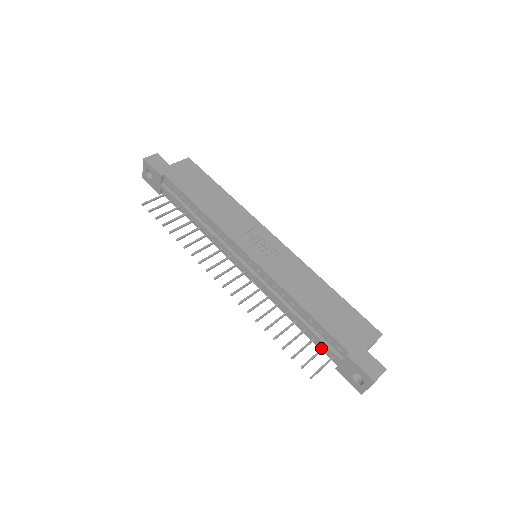
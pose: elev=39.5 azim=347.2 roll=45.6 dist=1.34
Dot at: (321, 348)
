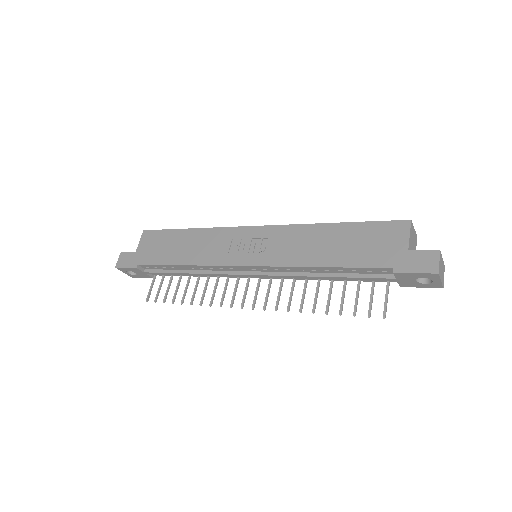
Dot at: (372, 282)
